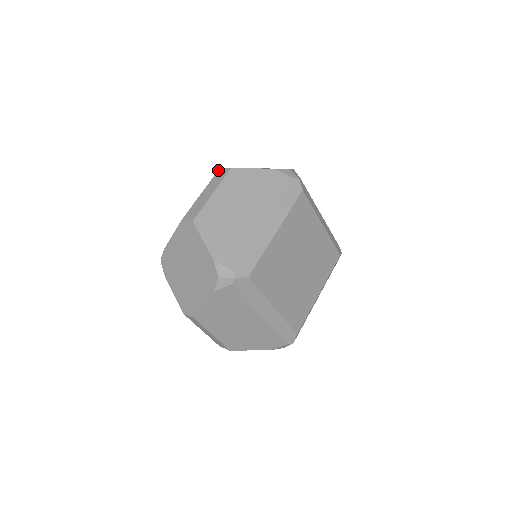
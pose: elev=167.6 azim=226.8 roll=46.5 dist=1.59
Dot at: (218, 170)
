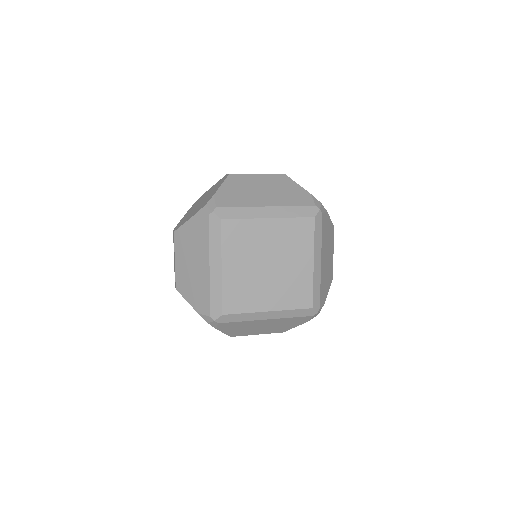
Dot at: occluded
